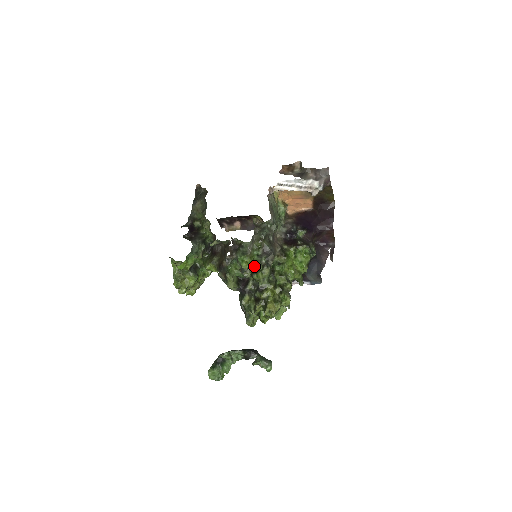
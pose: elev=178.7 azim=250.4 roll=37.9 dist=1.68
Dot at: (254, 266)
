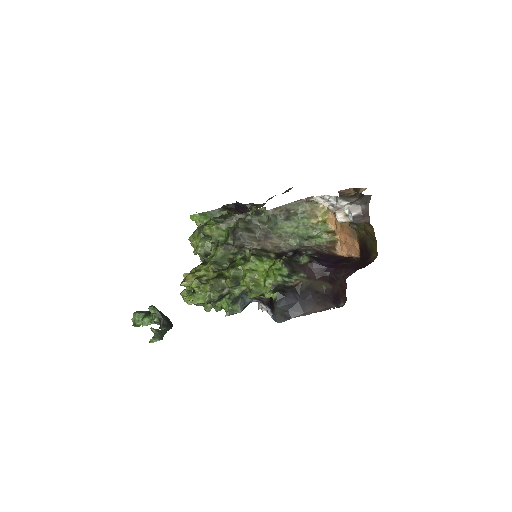
Dot at: (219, 241)
